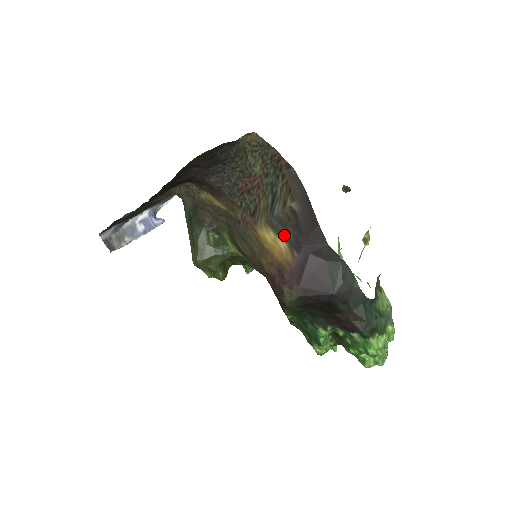
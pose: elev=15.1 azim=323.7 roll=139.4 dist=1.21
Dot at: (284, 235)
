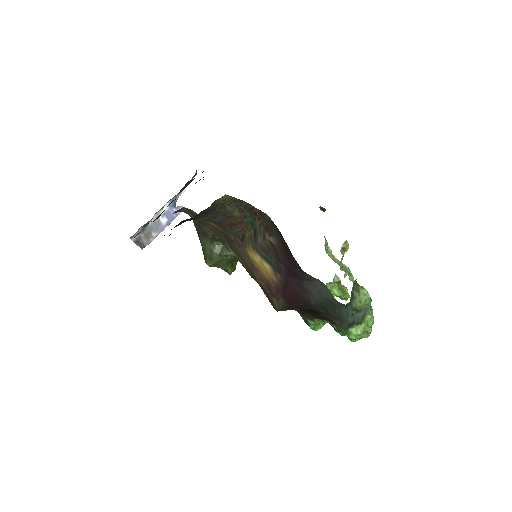
Dot at: (268, 260)
